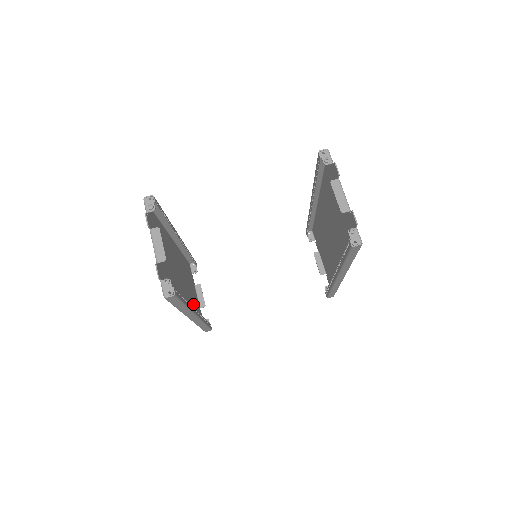
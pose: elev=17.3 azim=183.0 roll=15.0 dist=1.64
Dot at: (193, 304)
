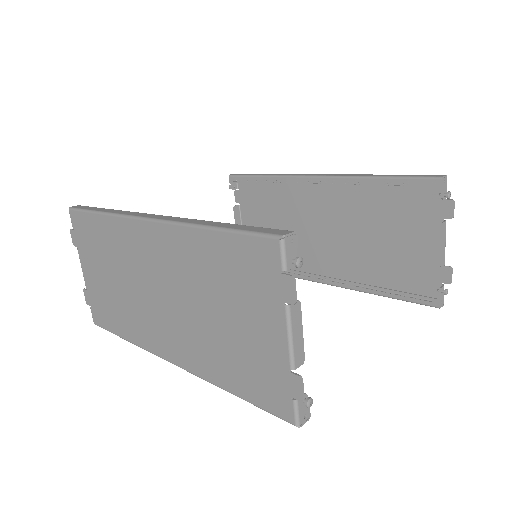
Dot at: (120, 306)
